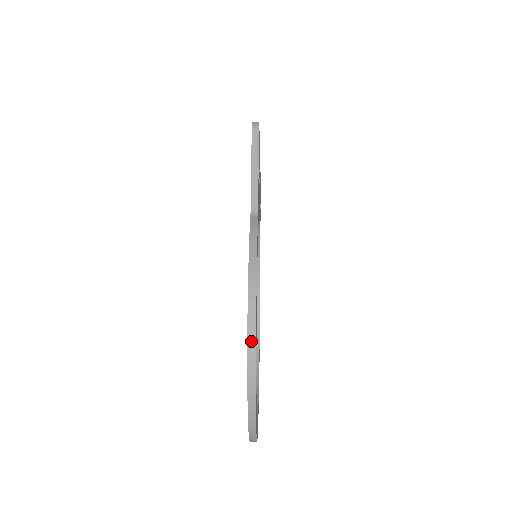
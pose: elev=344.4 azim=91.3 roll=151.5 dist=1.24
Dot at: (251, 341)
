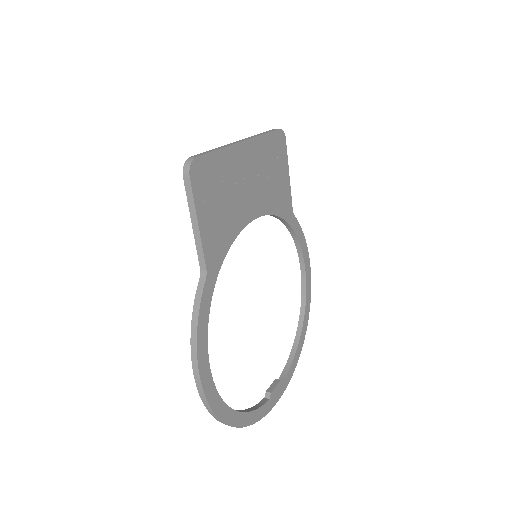
Dot at: (204, 402)
